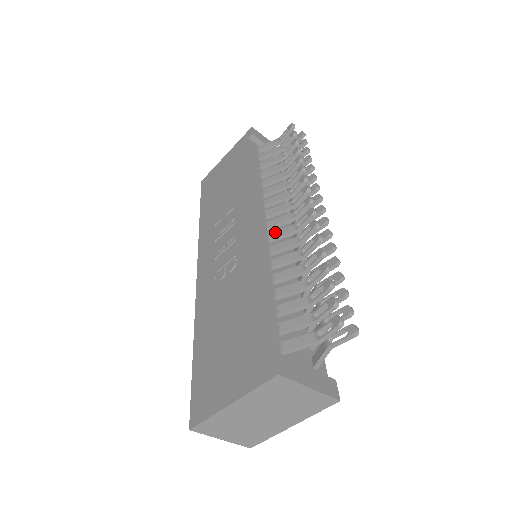
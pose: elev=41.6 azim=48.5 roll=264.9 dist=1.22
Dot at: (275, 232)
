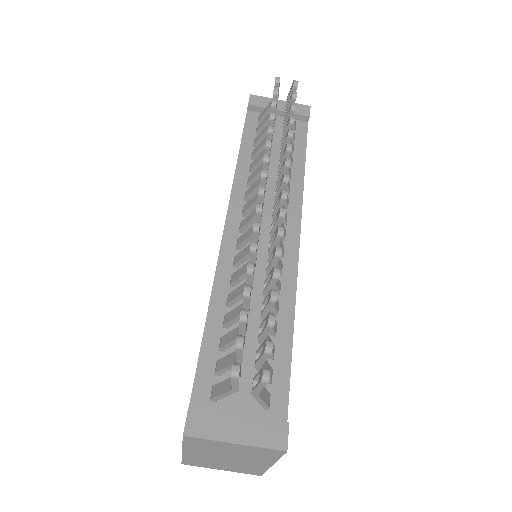
Dot at: (241, 236)
